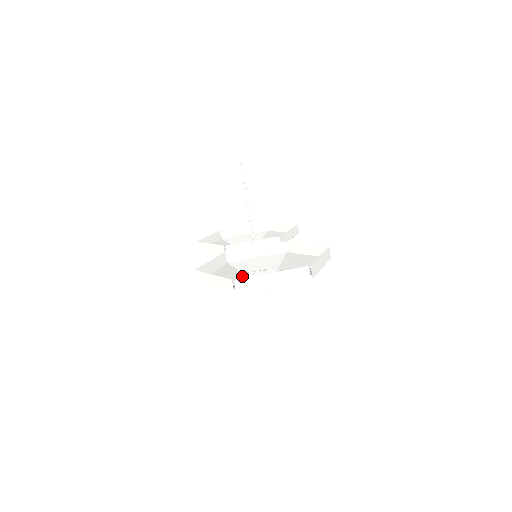
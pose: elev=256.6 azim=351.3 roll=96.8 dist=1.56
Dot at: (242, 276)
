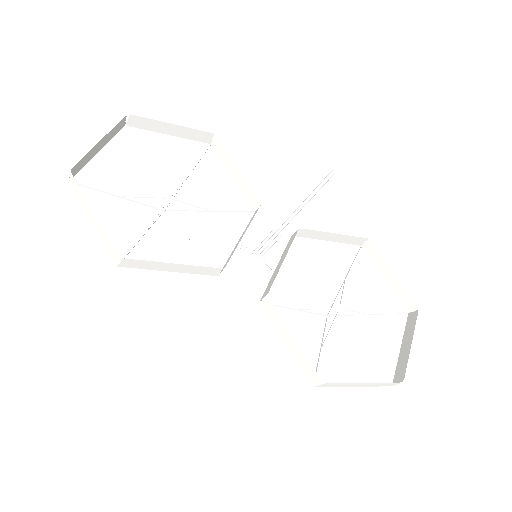
Dot at: (300, 319)
